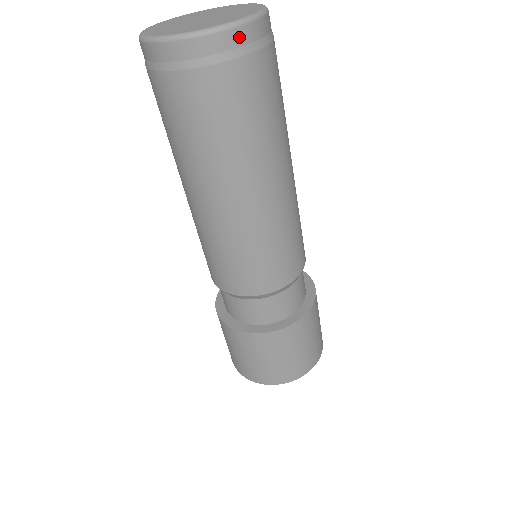
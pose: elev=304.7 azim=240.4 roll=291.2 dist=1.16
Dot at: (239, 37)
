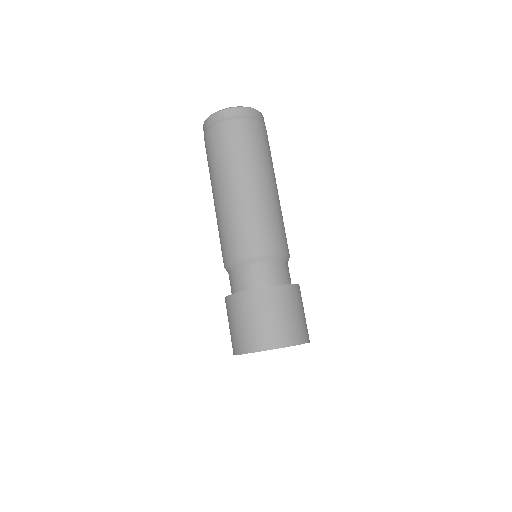
Dot at: (254, 113)
